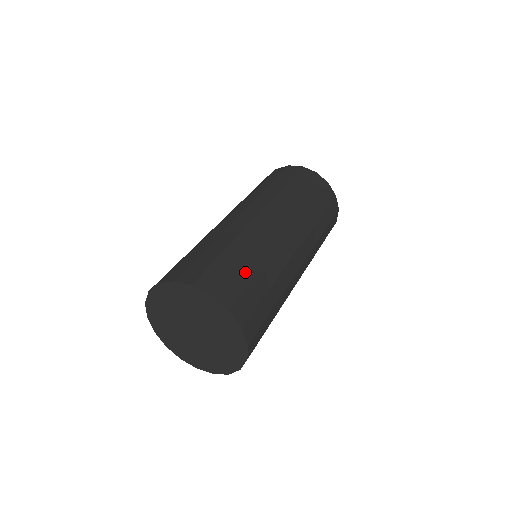
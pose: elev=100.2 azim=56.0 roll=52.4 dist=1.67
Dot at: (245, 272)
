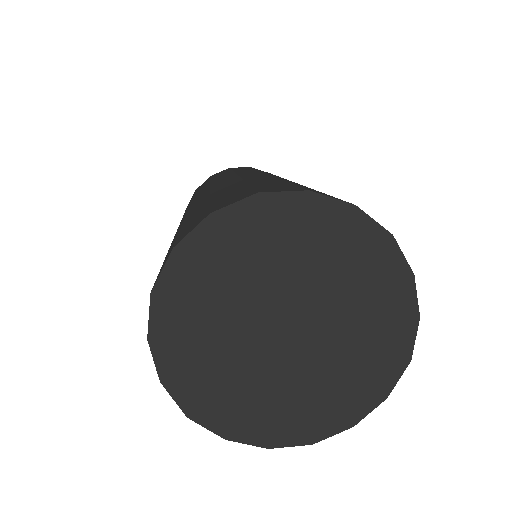
Dot at: (268, 183)
